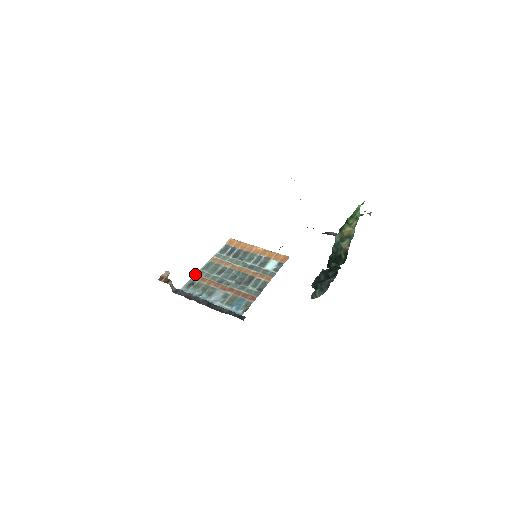
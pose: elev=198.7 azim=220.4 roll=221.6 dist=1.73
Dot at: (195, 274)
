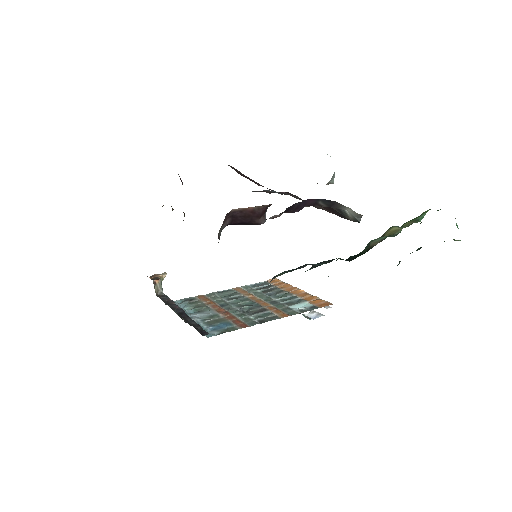
Dot at: occluded
